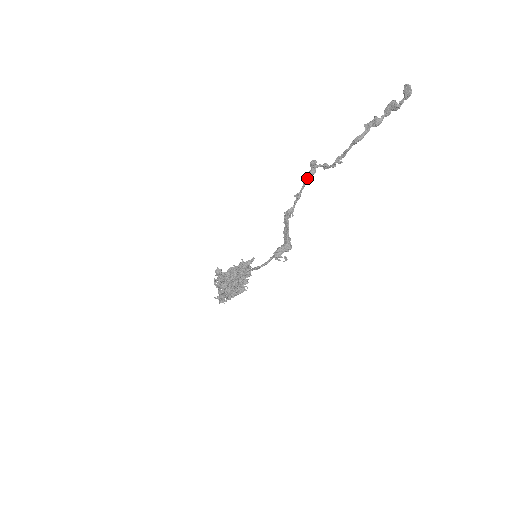
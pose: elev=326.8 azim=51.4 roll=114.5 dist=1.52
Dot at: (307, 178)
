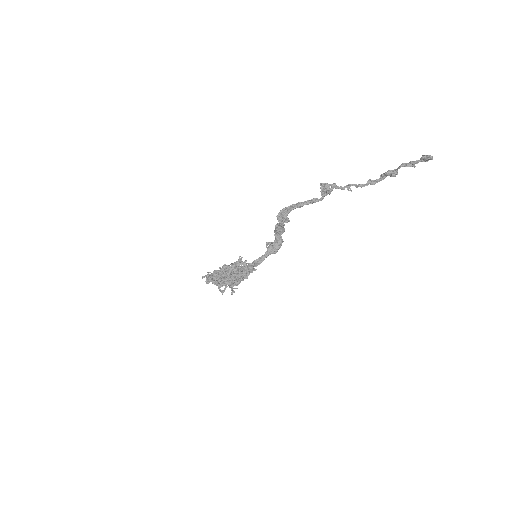
Dot at: occluded
